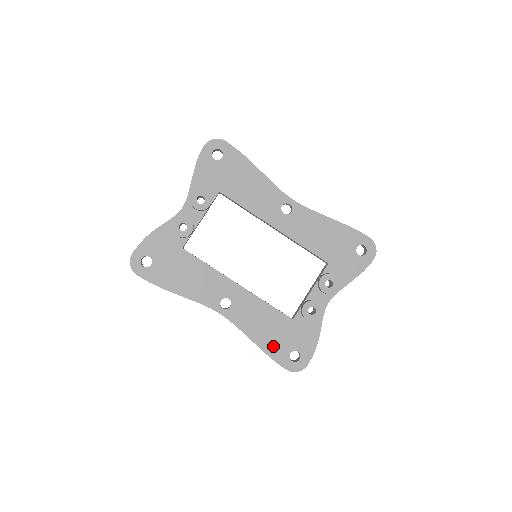
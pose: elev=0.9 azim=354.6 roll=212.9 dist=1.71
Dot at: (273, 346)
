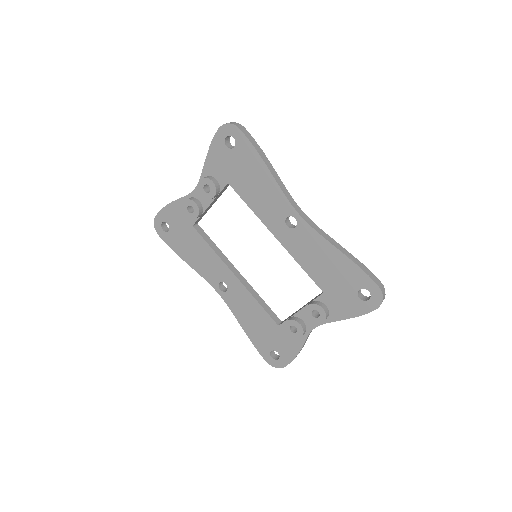
Dot at: (257, 338)
